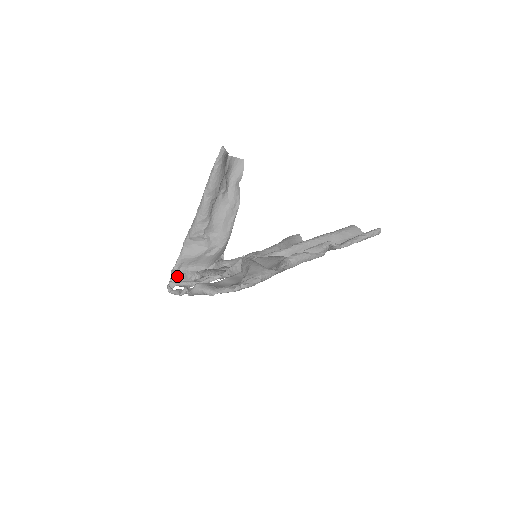
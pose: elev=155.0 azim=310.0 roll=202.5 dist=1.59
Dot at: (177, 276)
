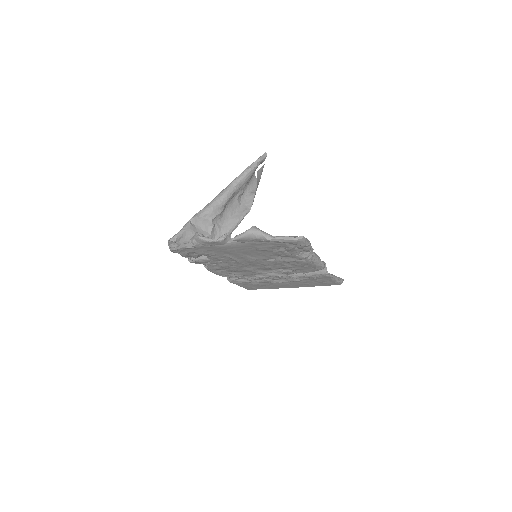
Dot at: (178, 244)
